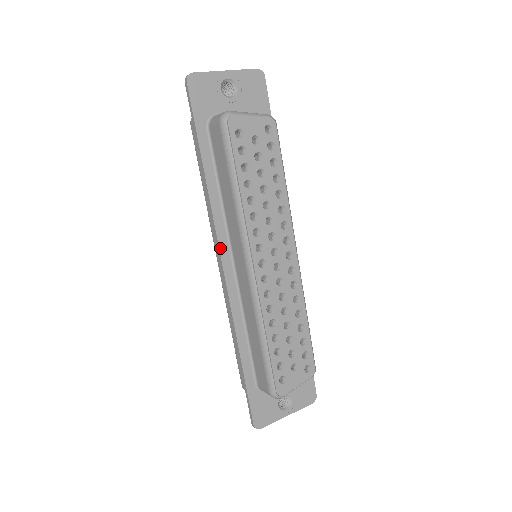
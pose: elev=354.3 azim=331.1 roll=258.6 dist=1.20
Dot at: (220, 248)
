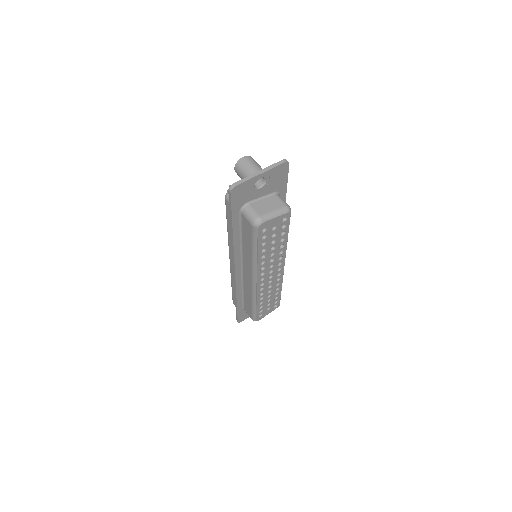
Dot at: (235, 265)
